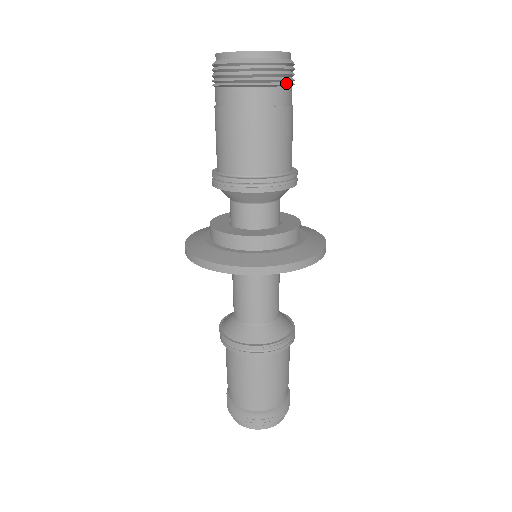
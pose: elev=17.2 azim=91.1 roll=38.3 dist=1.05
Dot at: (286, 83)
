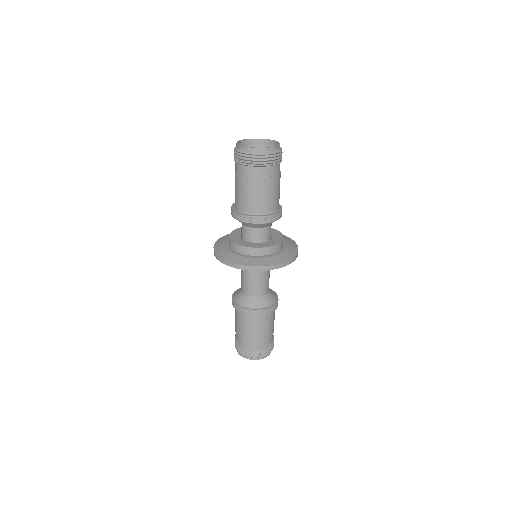
Dot at: (274, 164)
